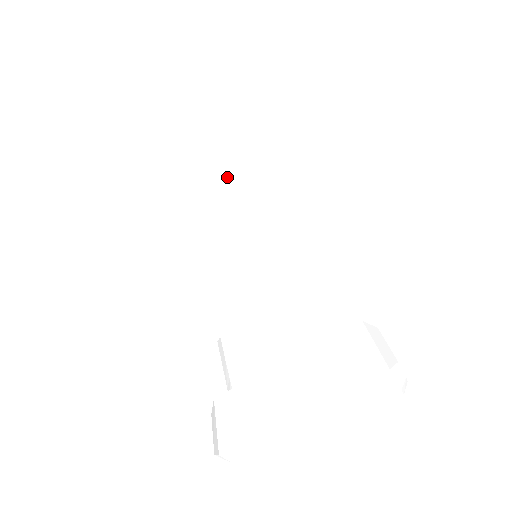
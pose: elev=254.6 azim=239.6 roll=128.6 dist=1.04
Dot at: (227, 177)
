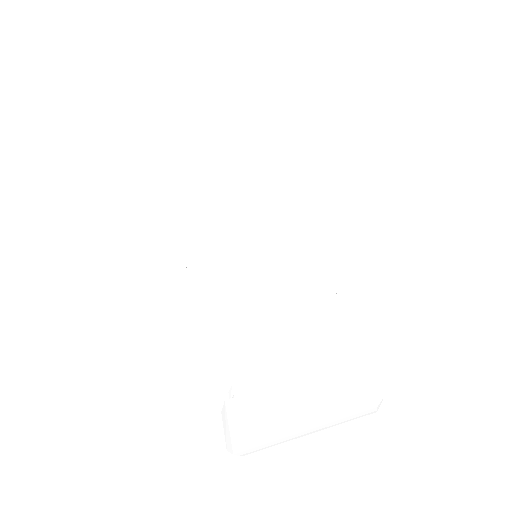
Dot at: (246, 193)
